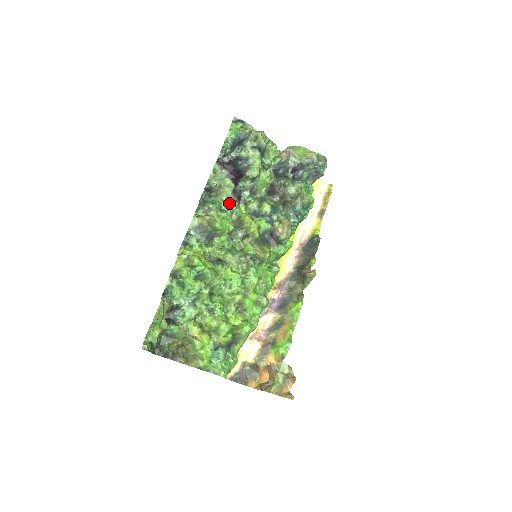
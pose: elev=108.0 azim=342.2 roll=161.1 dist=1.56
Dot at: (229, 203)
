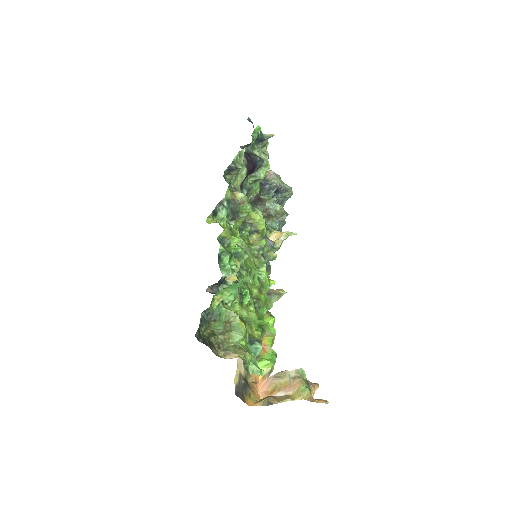
Dot at: occluded
